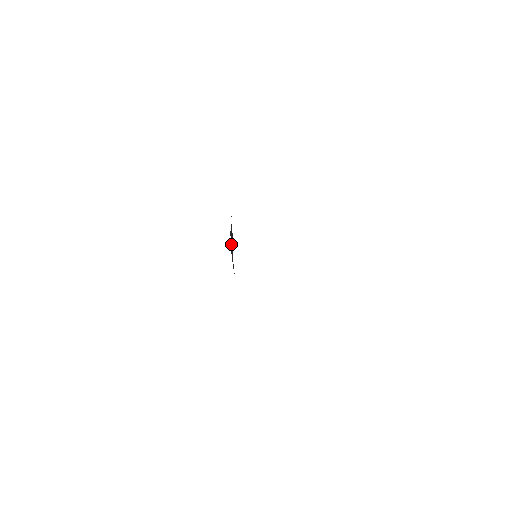
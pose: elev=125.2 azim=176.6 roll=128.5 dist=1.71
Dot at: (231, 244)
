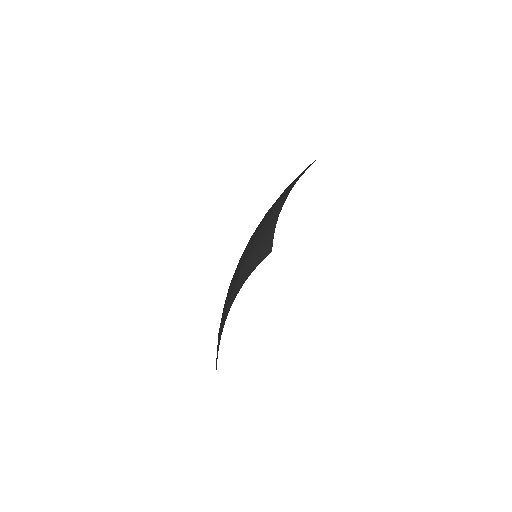
Dot at: (263, 251)
